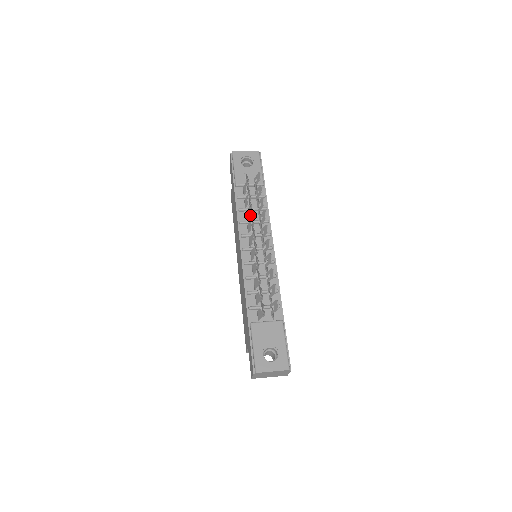
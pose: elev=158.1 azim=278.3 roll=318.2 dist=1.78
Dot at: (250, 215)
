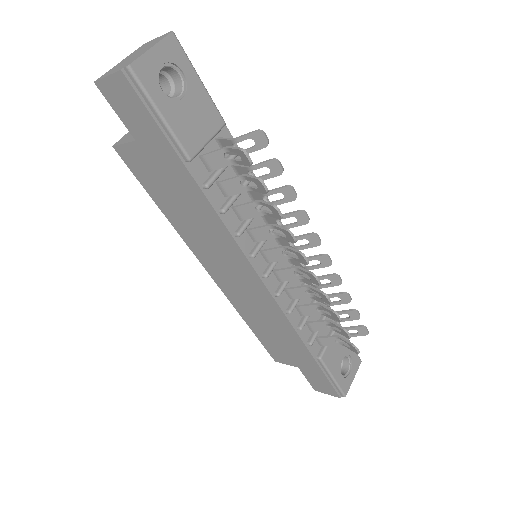
Dot at: (295, 239)
